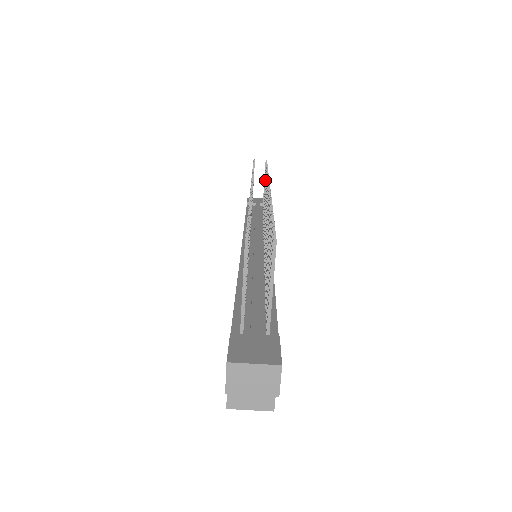
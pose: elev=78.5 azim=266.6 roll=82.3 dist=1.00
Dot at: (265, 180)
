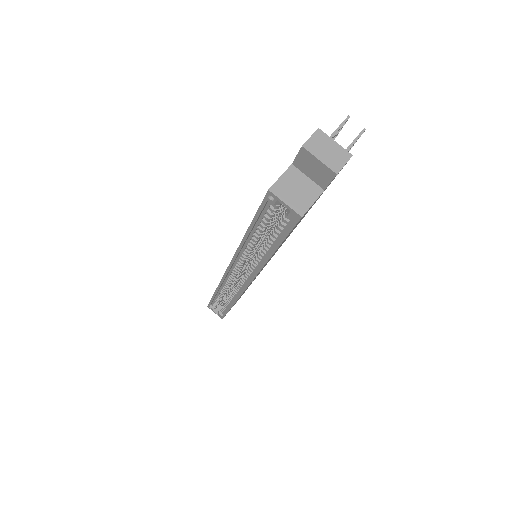
Dot at: occluded
